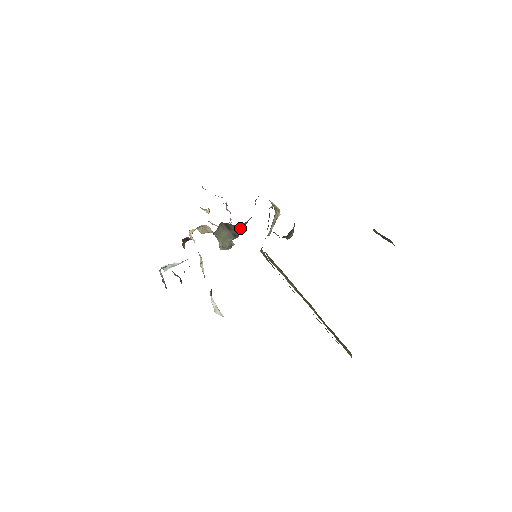
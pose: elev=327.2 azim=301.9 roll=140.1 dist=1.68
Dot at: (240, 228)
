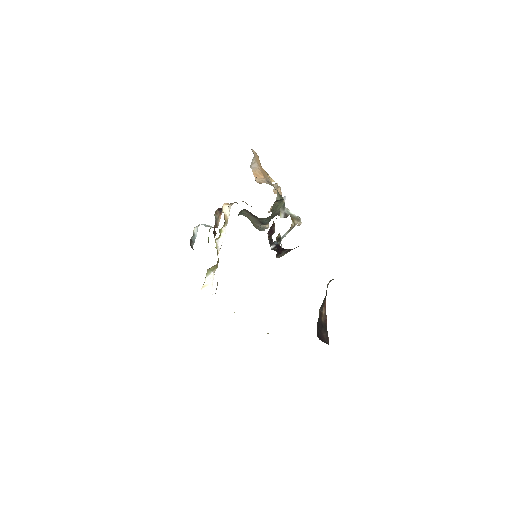
Dot at: (265, 219)
